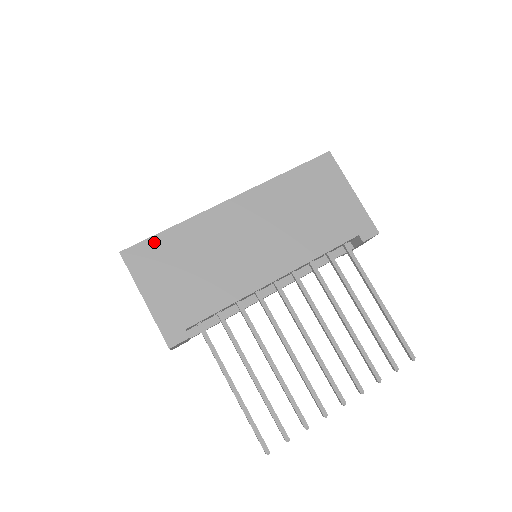
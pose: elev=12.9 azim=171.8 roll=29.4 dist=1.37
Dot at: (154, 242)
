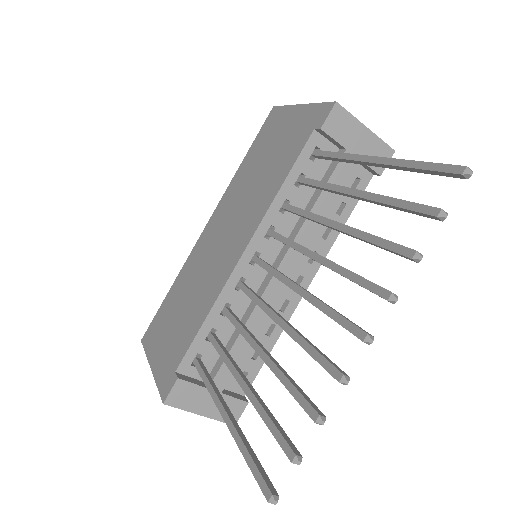
Dot at: (160, 312)
